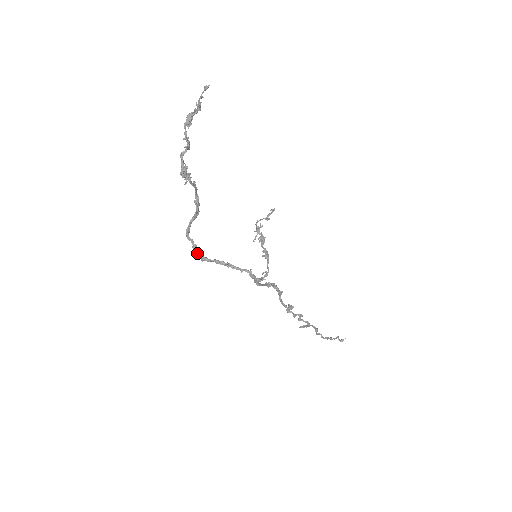
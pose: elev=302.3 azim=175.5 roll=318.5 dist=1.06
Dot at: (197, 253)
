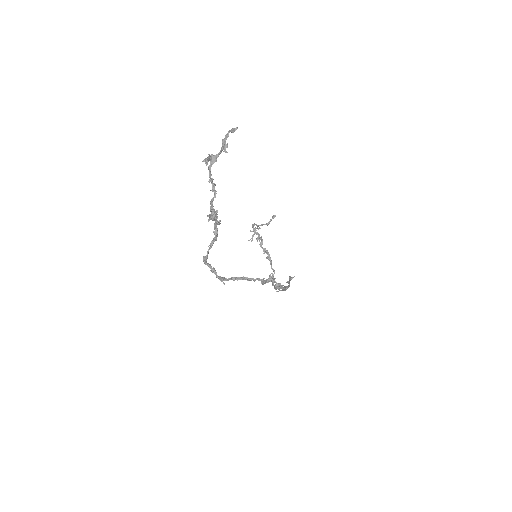
Dot at: (217, 277)
